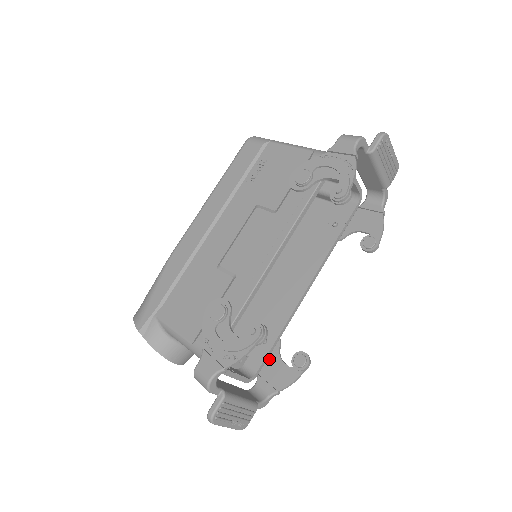
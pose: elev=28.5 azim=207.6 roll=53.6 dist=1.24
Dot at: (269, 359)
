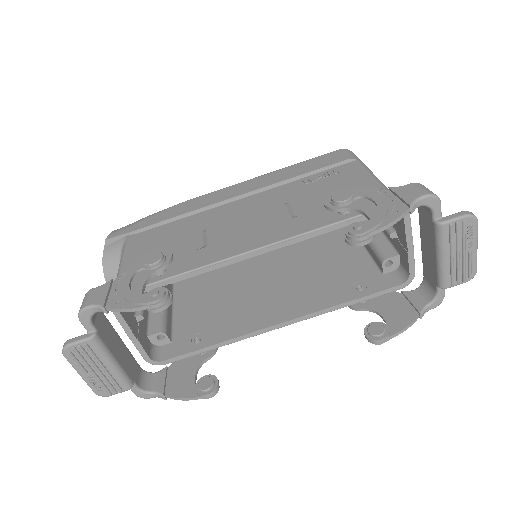
Dot at: (188, 361)
